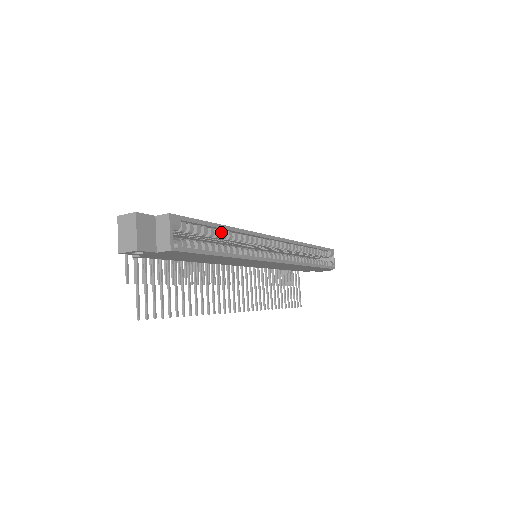
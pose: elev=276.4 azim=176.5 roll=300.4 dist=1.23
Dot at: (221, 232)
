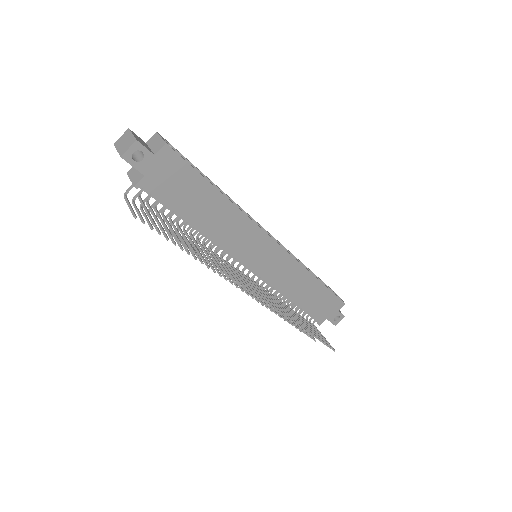
Dot at: occluded
